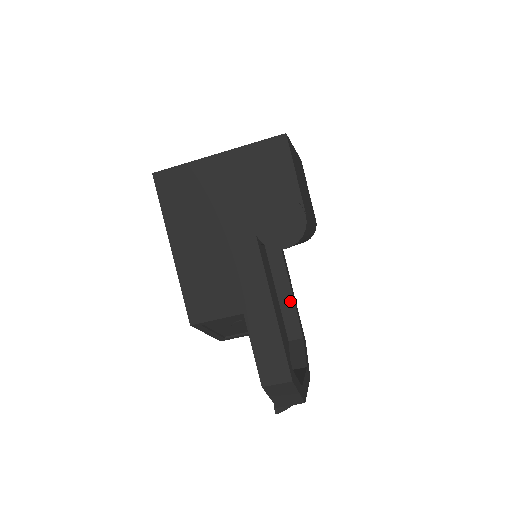
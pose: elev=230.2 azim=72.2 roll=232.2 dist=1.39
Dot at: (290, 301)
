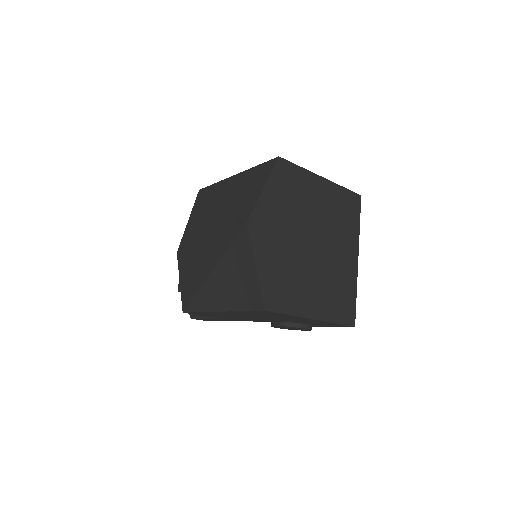
Dot at: occluded
